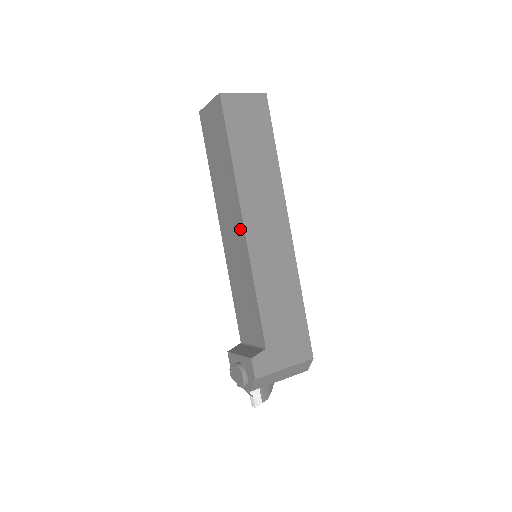
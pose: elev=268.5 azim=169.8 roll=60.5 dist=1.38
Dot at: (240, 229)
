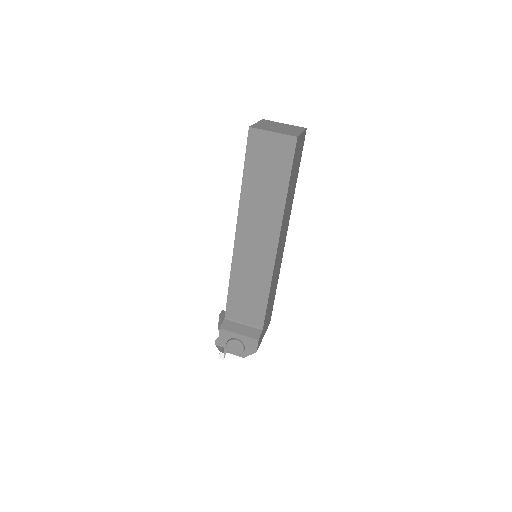
Dot at: (271, 247)
